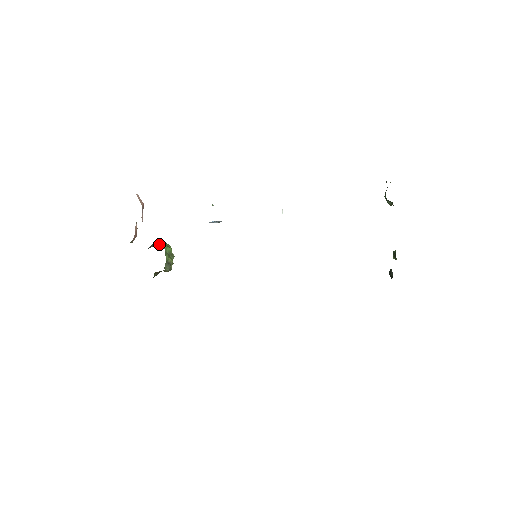
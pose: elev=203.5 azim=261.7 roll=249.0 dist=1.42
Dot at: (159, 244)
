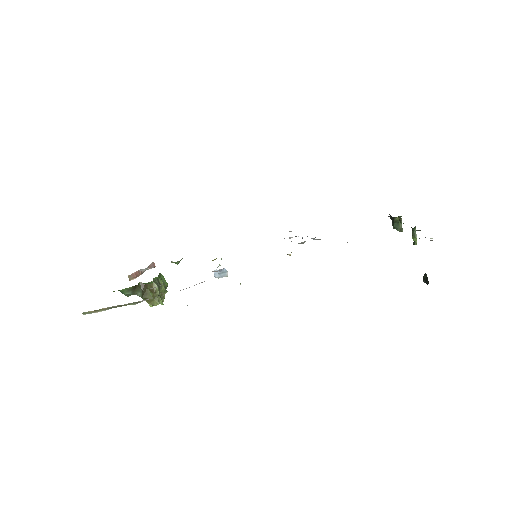
Dot at: occluded
